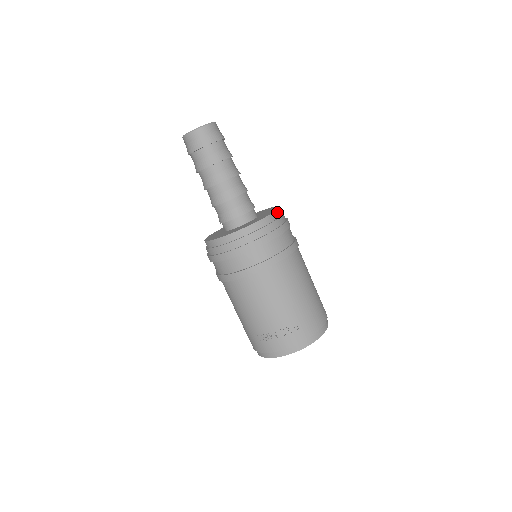
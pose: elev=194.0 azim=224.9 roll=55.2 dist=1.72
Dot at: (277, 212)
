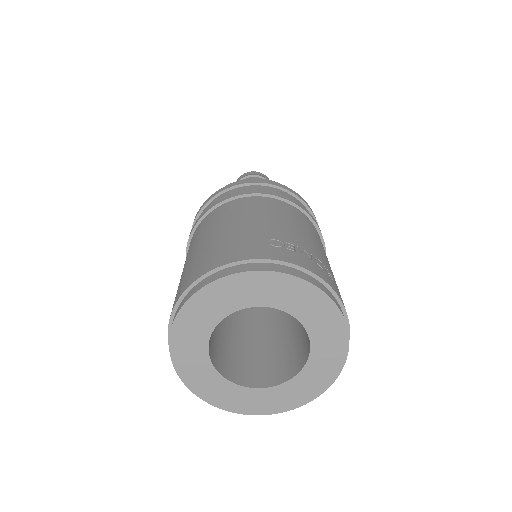
Dot at: occluded
